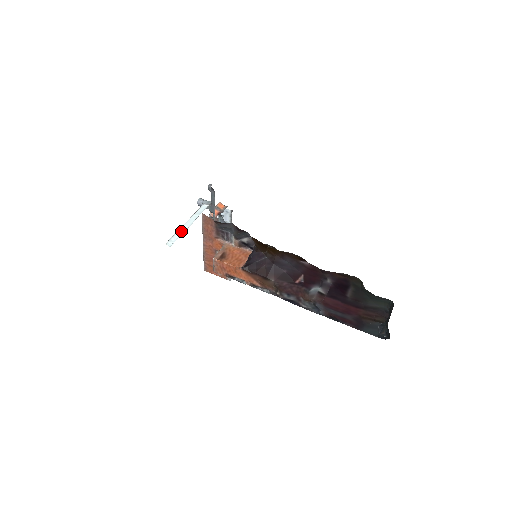
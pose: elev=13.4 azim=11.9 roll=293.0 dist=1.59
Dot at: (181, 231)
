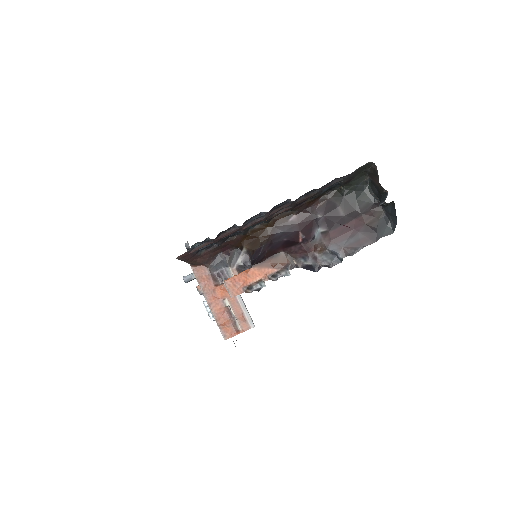
Dot at: occluded
